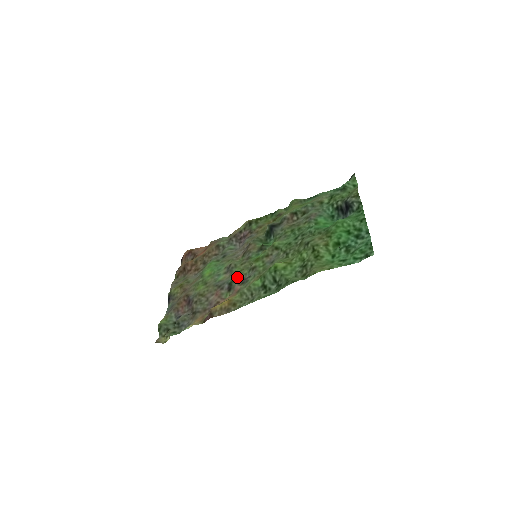
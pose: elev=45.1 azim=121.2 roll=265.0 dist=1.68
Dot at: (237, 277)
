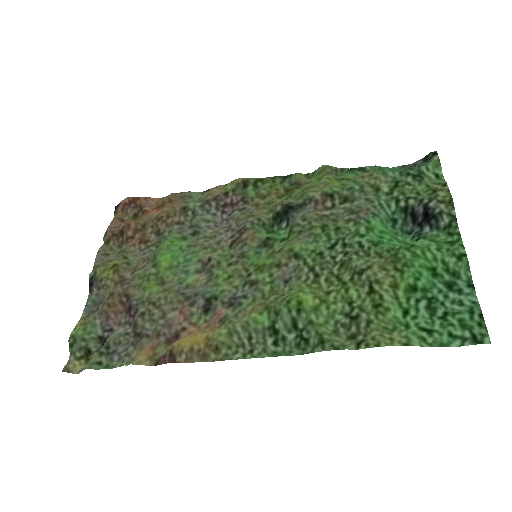
Dot at: (222, 290)
